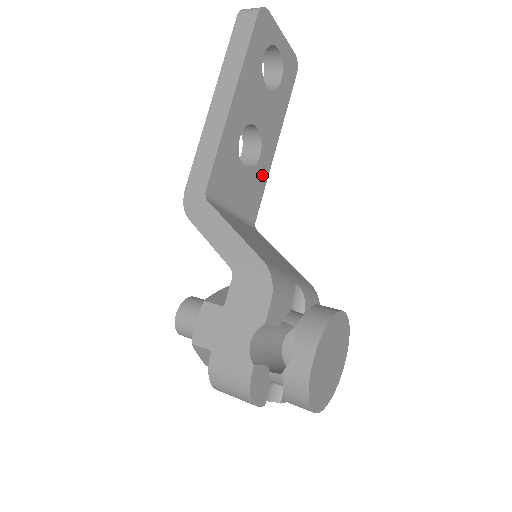
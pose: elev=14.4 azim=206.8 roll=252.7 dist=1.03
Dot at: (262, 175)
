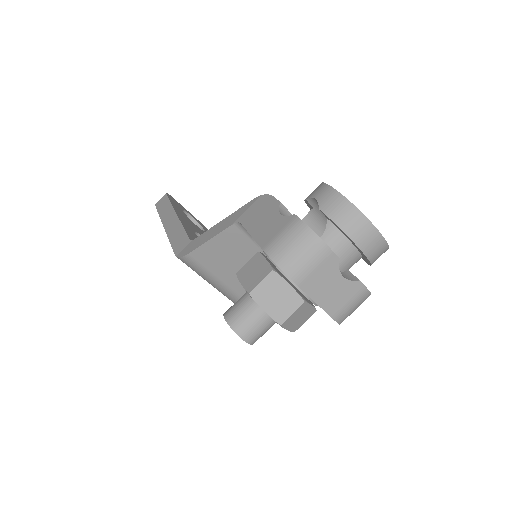
Dot at: occluded
